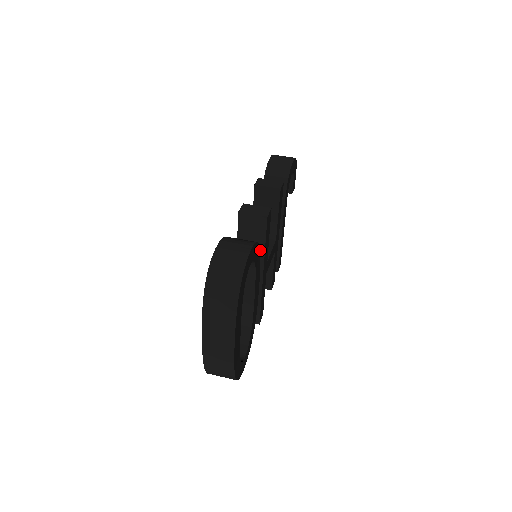
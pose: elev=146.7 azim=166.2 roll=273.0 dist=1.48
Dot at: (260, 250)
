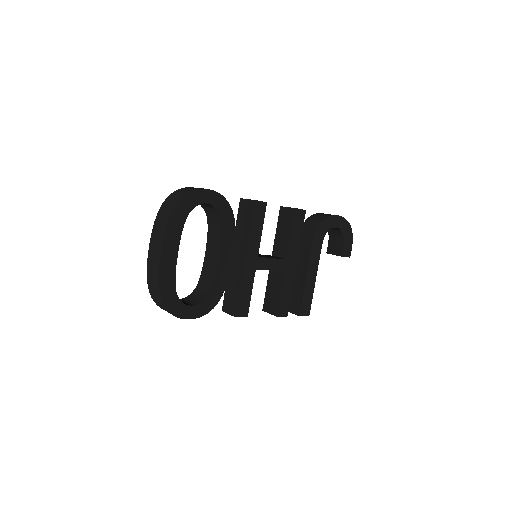
Dot at: (247, 233)
